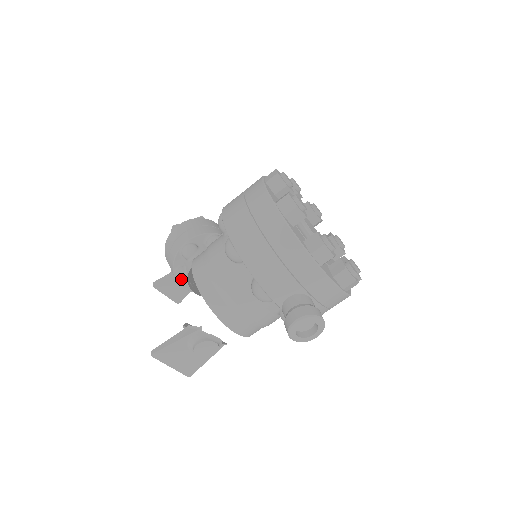
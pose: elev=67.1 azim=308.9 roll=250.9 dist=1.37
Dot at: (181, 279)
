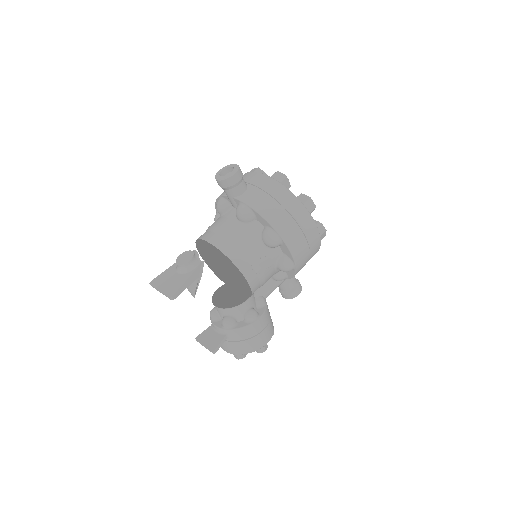
Dot at: (212, 311)
